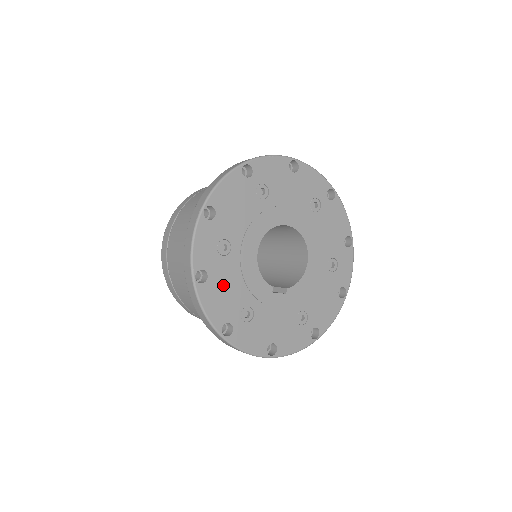
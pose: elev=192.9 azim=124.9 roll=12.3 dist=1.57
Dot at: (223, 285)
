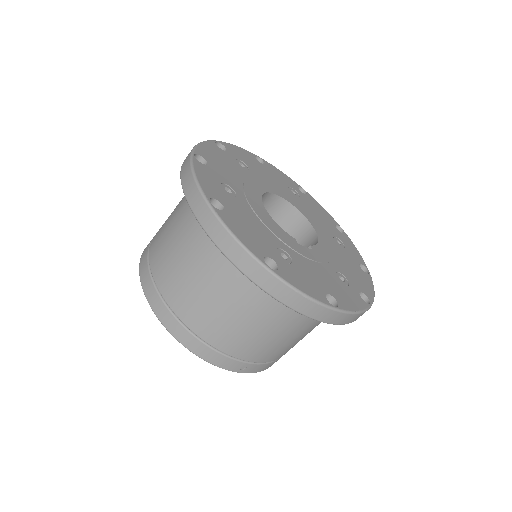
Dot at: (244, 220)
